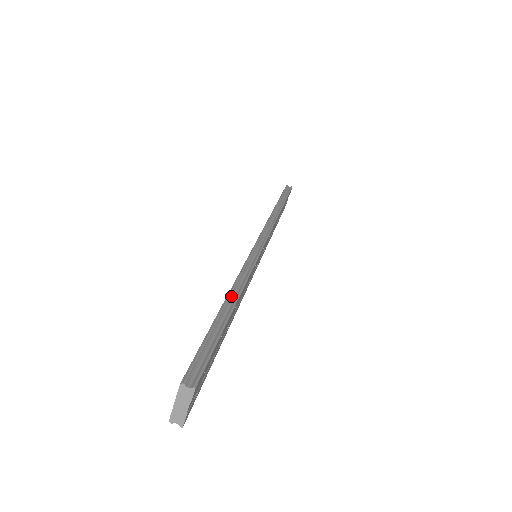
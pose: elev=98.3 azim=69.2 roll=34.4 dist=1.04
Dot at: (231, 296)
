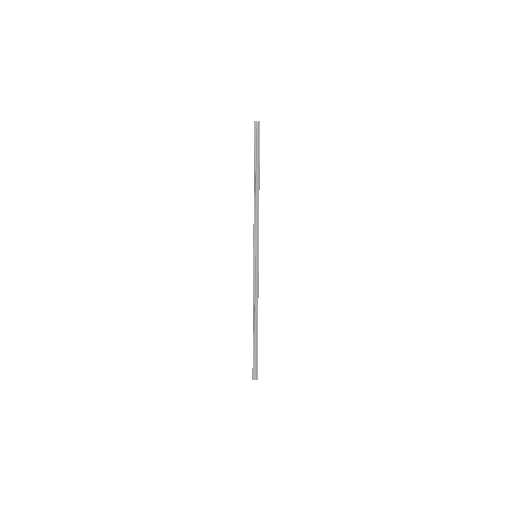
Dot at: (254, 323)
